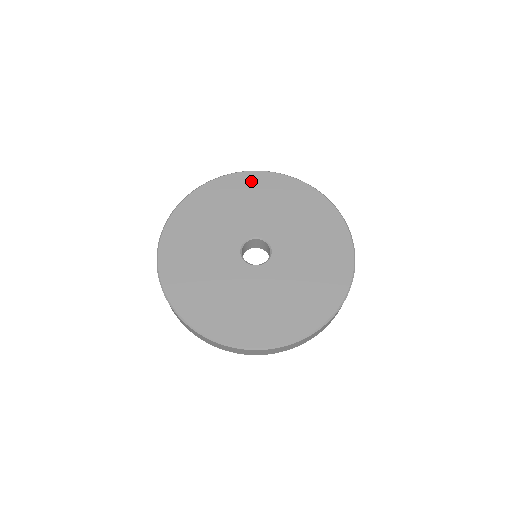
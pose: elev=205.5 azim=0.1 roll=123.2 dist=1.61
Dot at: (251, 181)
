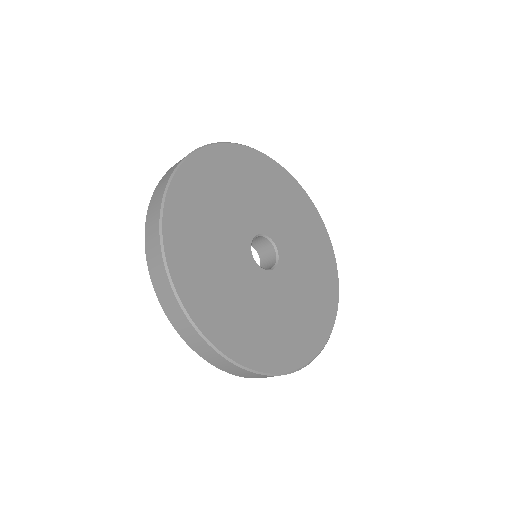
Dot at: (276, 173)
